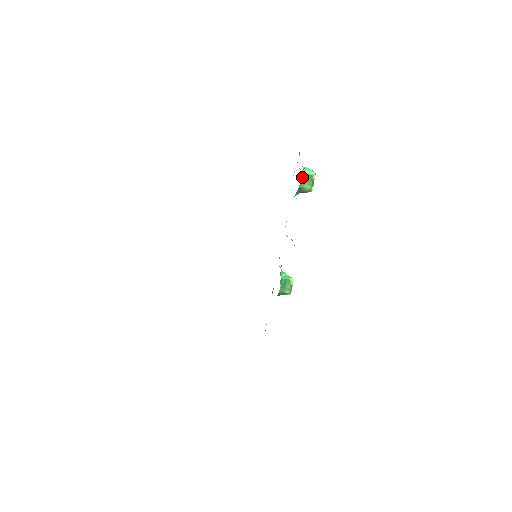
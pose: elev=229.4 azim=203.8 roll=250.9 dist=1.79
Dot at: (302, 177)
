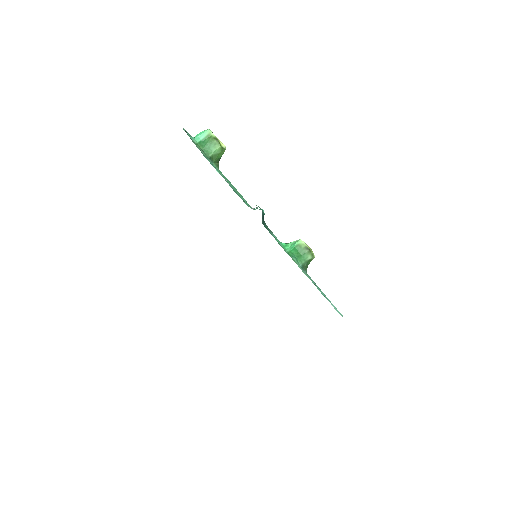
Dot at: (201, 147)
